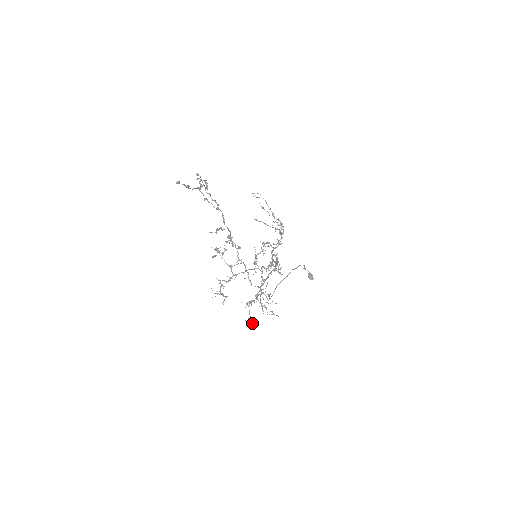
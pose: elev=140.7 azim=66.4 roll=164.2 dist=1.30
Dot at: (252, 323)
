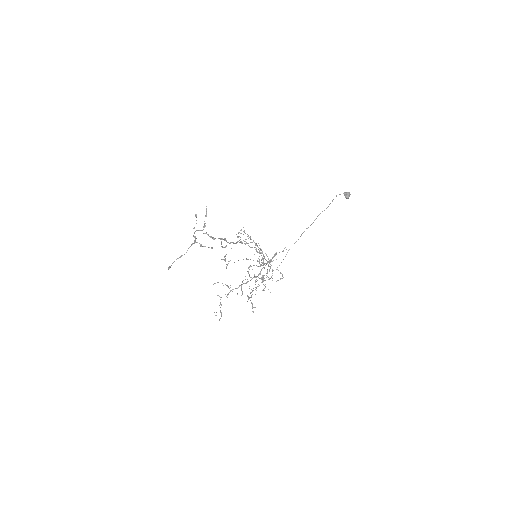
Dot at: (252, 308)
